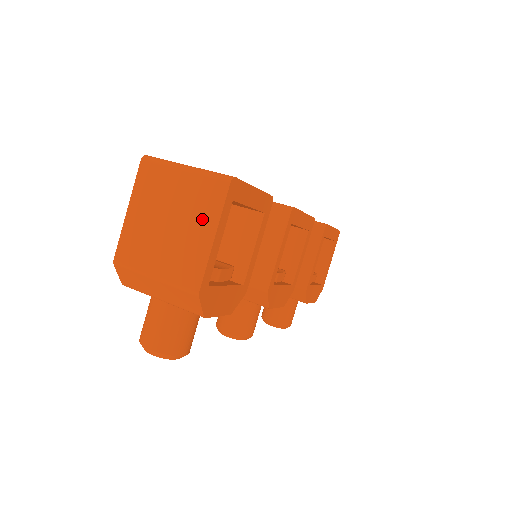
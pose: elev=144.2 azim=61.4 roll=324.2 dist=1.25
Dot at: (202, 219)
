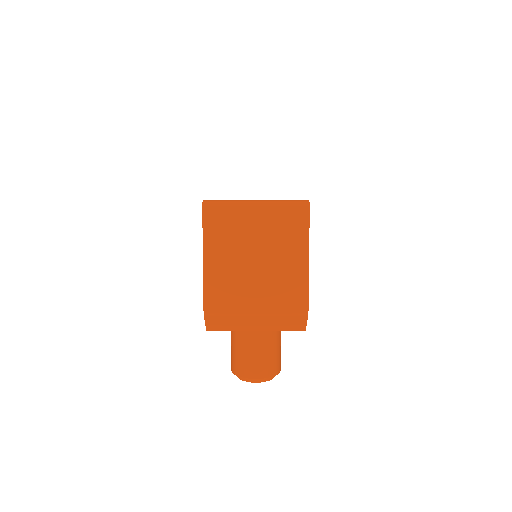
Dot at: (291, 247)
